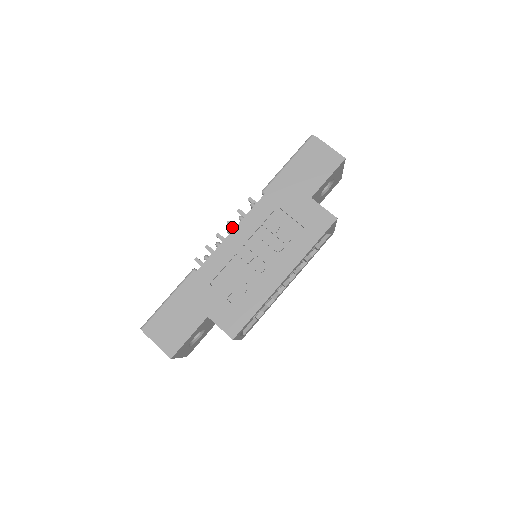
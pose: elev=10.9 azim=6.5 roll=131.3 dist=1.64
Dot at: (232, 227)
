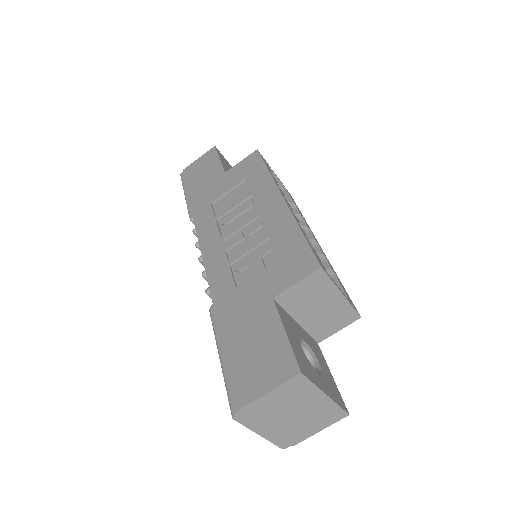
Dot at: occluded
